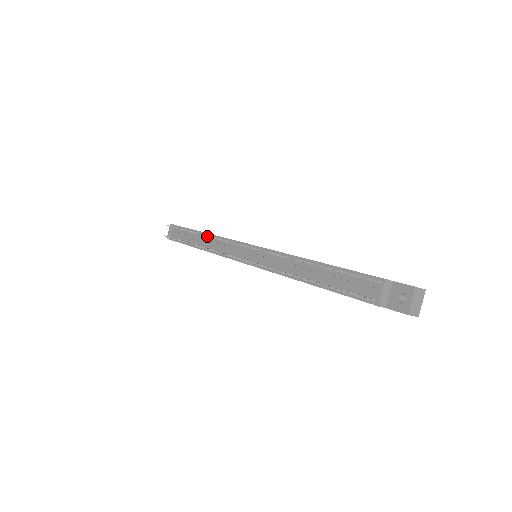
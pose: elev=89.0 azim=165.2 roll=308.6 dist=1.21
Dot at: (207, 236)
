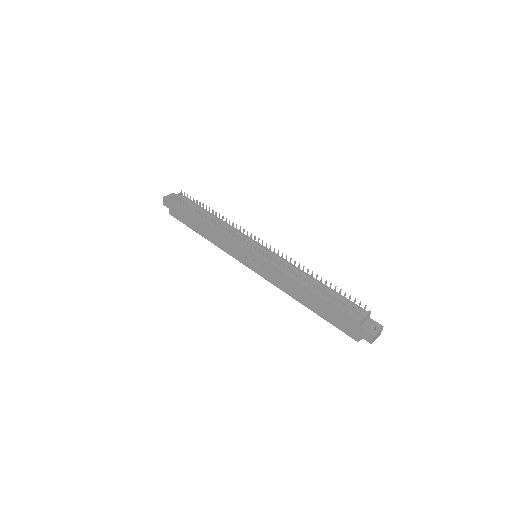
Dot at: (226, 219)
